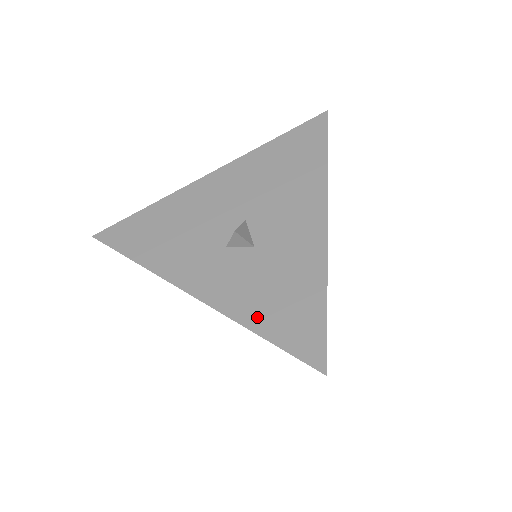
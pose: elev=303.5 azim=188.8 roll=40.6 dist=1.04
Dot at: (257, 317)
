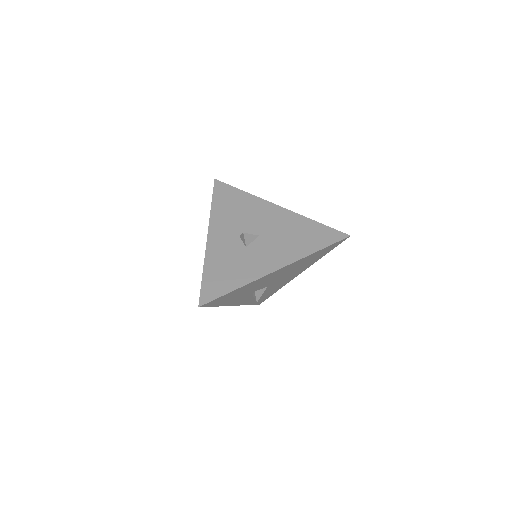
Dot at: (211, 267)
